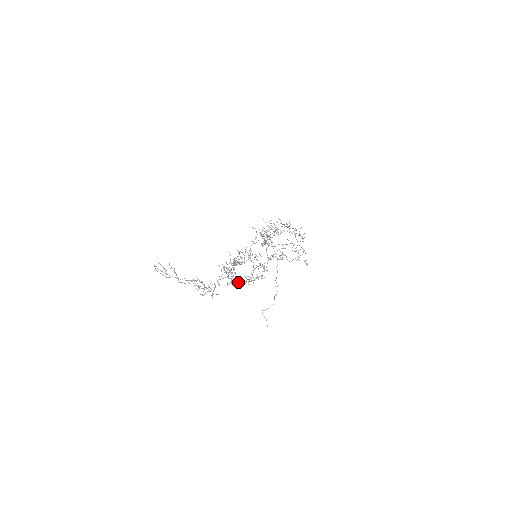
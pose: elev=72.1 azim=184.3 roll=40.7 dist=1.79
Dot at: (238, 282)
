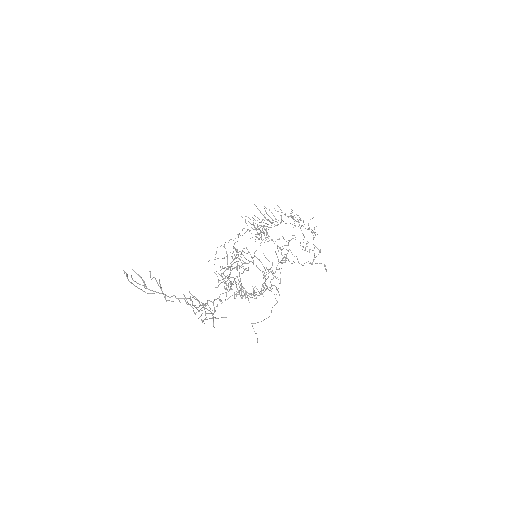
Dot at: (243, 296)
